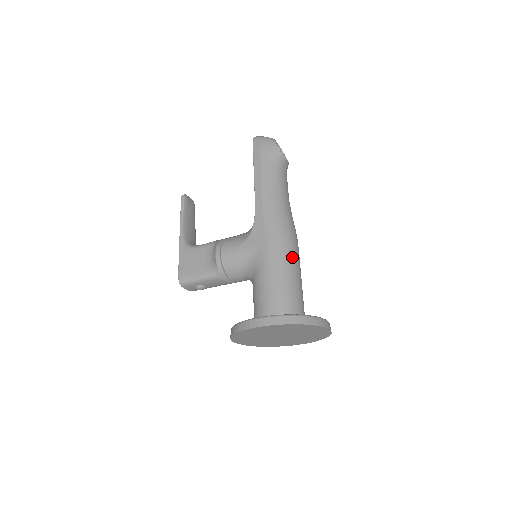
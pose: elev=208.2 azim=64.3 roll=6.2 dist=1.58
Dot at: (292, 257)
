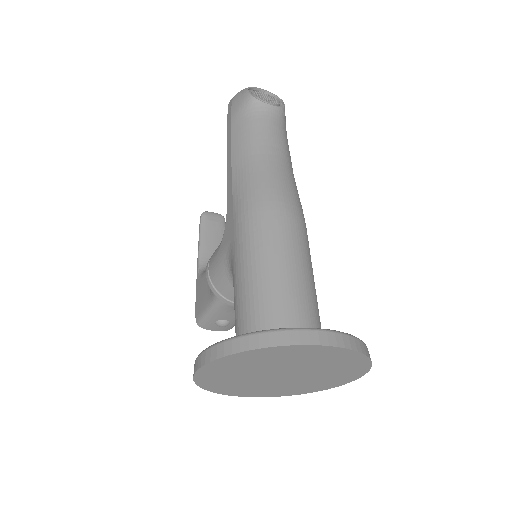
Dot at: (271, 238)
